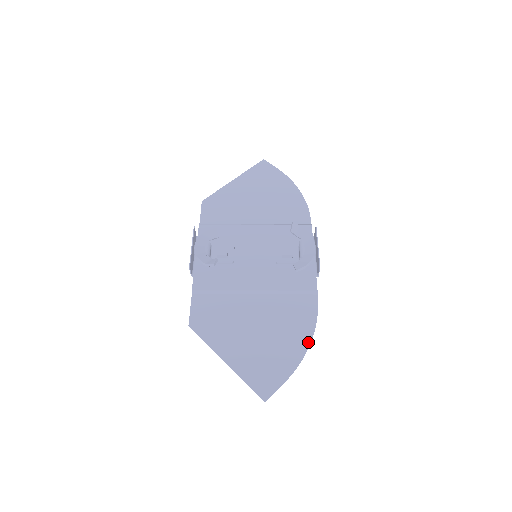
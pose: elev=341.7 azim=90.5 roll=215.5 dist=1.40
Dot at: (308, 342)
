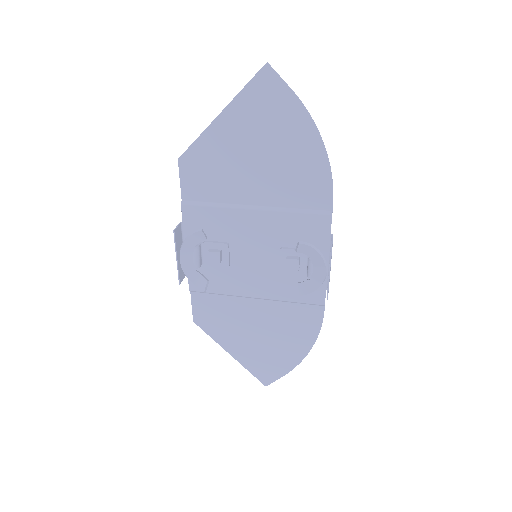
Dot at: (308, 350)
